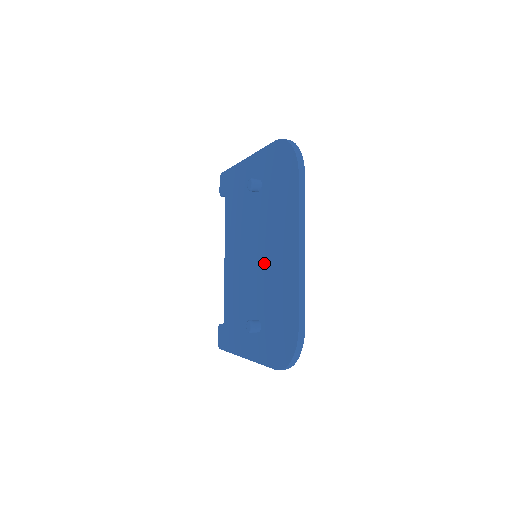
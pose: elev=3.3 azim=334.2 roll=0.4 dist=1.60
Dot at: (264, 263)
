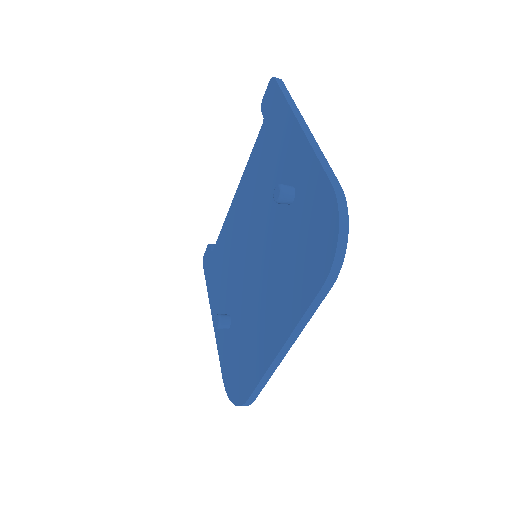
Dot at: (255, 286)
